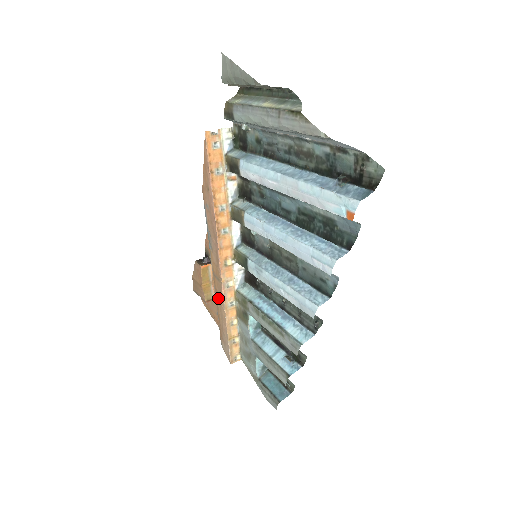
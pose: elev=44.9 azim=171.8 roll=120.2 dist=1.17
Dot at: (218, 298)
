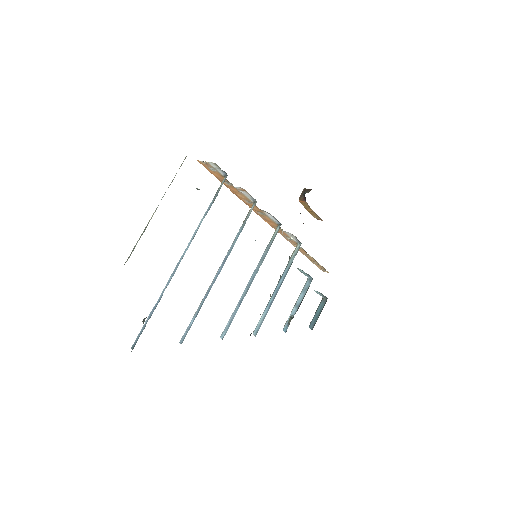
Dot at: occluded
